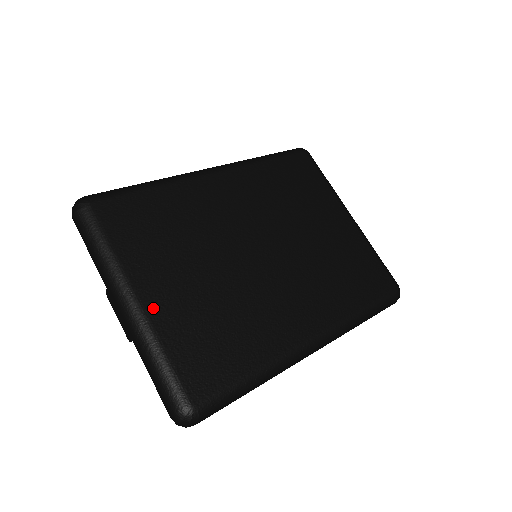
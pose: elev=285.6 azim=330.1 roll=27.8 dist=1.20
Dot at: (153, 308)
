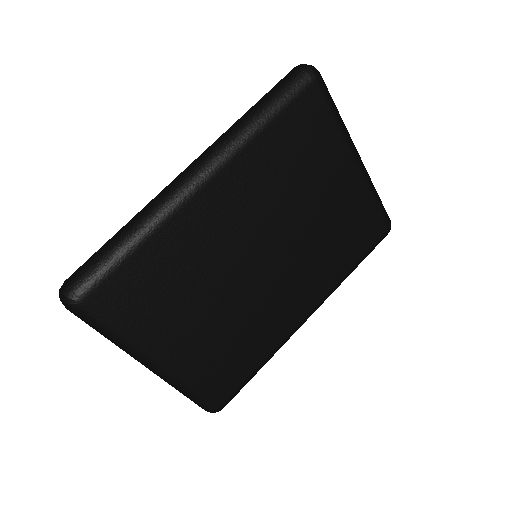
Dot at: (175, 364)
